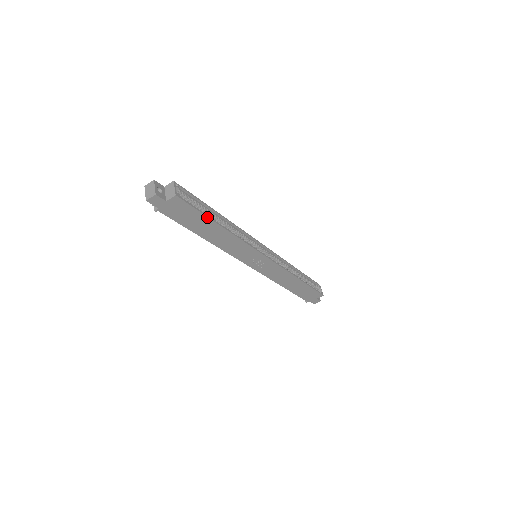
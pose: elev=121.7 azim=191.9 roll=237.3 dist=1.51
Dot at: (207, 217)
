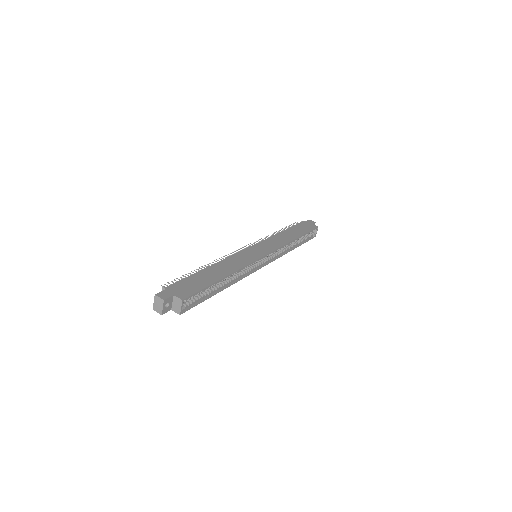
Dot at: (208, 298)
